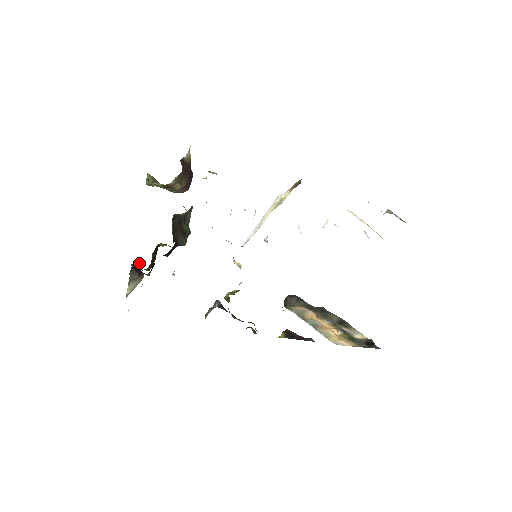
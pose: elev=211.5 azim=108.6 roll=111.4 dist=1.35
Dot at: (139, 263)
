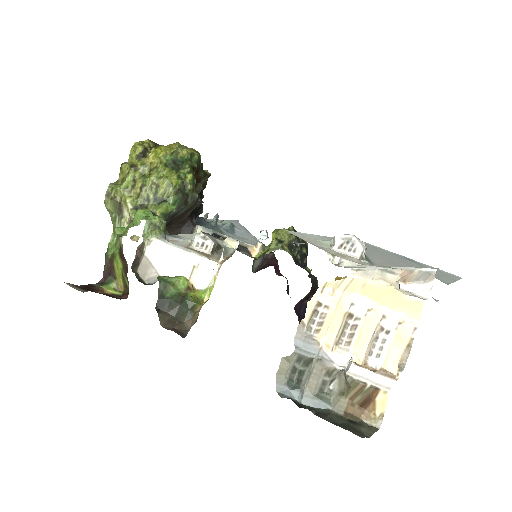
Dot at: occluded
